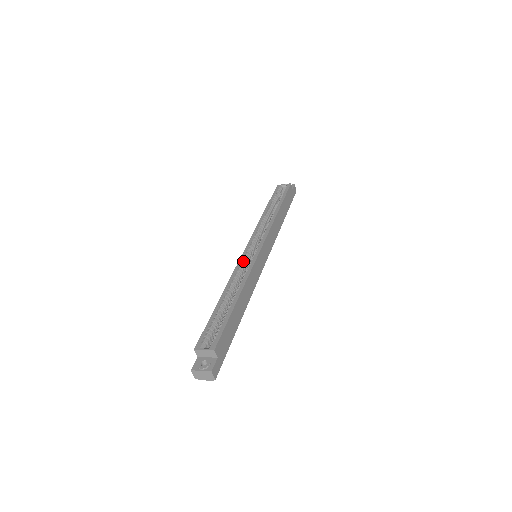
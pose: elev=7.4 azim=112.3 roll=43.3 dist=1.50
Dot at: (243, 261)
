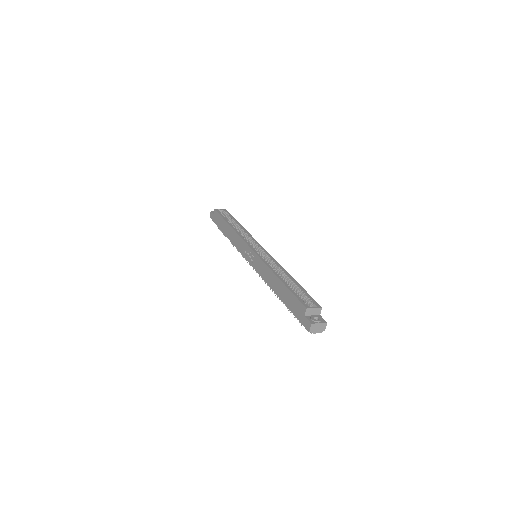
Dot at: occluded
